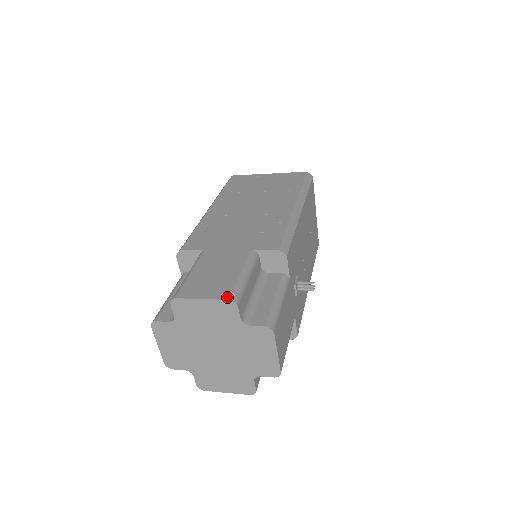
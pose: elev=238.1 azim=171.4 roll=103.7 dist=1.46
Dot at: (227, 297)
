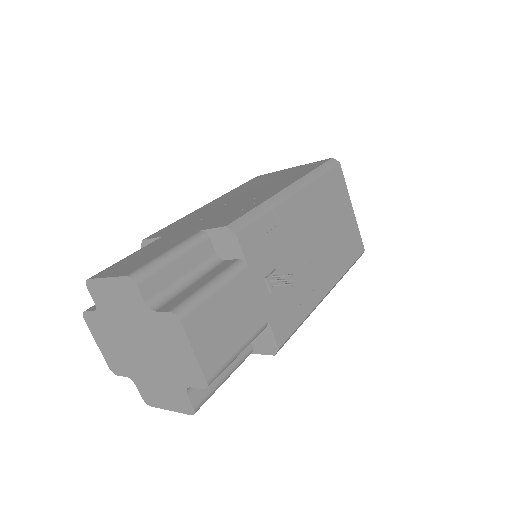
Dot at: (128, 273)
